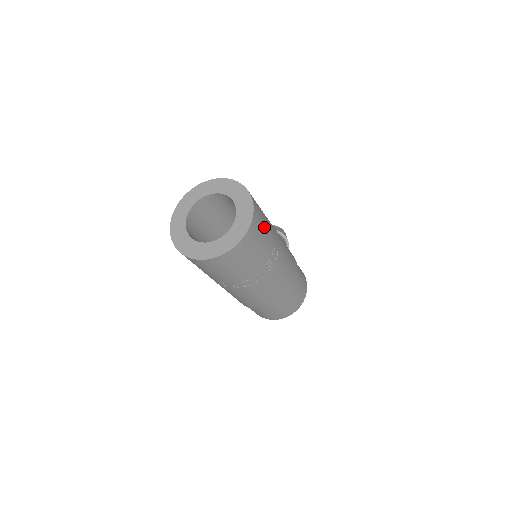
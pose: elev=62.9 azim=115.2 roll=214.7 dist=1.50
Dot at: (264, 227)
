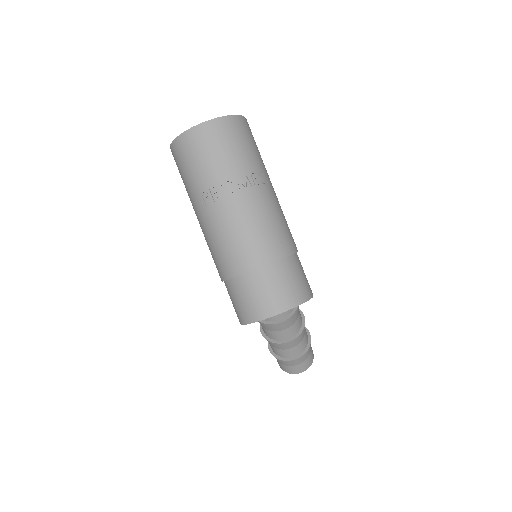
Dot at: (254, 143)
